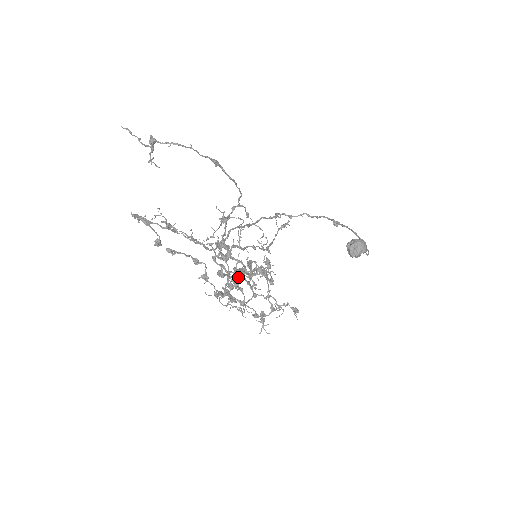
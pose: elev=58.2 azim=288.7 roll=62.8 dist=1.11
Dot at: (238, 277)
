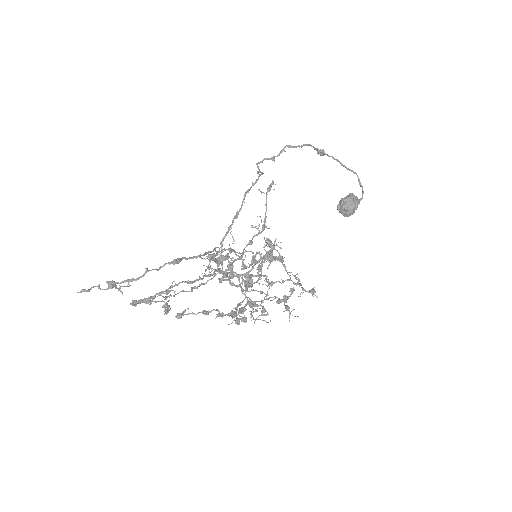
Dot at: (249, 276)
